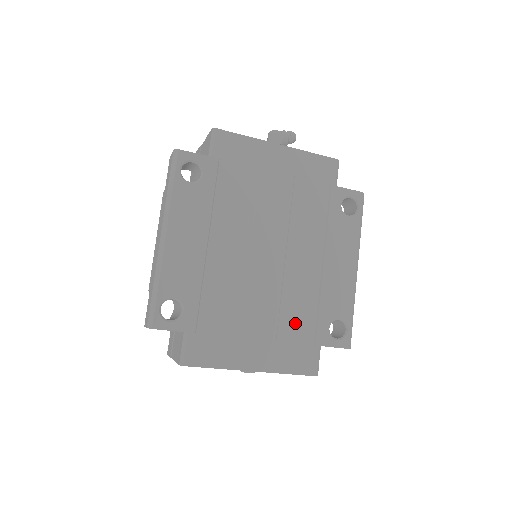
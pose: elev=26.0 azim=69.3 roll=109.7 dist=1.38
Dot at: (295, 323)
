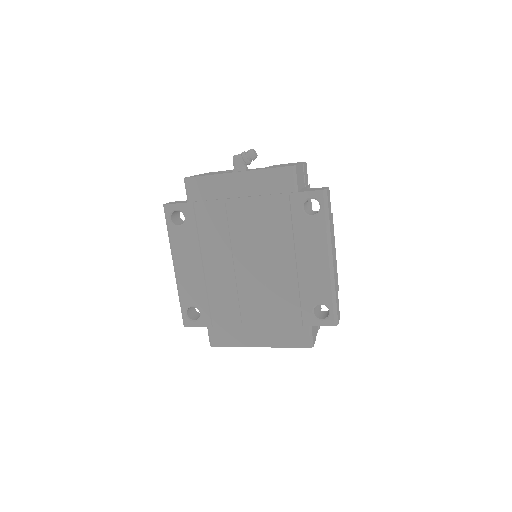
Dot at: (283, 311)
